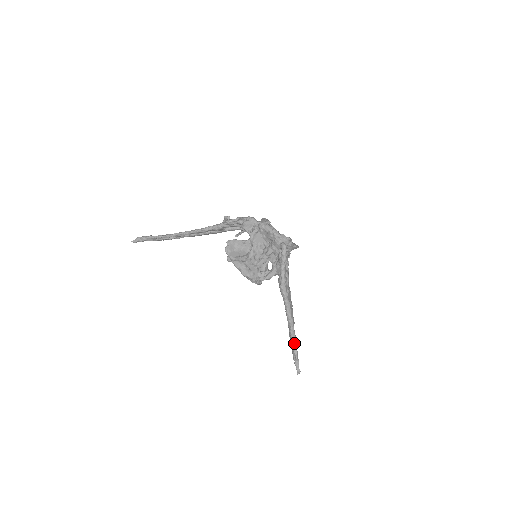
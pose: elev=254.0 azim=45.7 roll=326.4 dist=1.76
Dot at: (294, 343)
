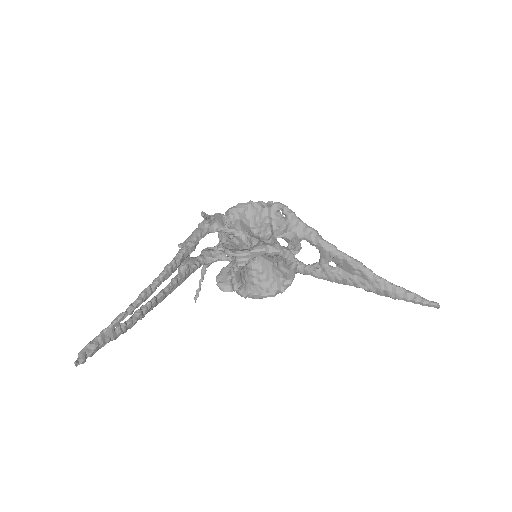
Dot at: (395, 285)
